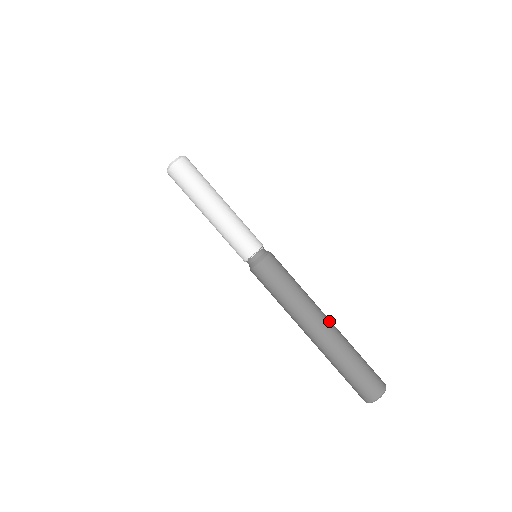
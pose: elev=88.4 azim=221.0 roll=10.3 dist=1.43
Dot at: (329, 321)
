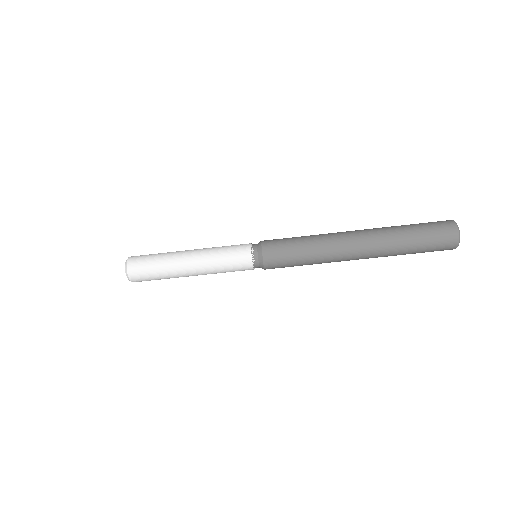
Dot at: (359, 235)
